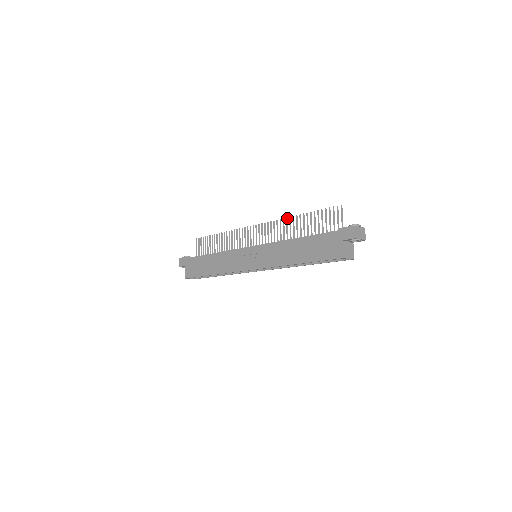
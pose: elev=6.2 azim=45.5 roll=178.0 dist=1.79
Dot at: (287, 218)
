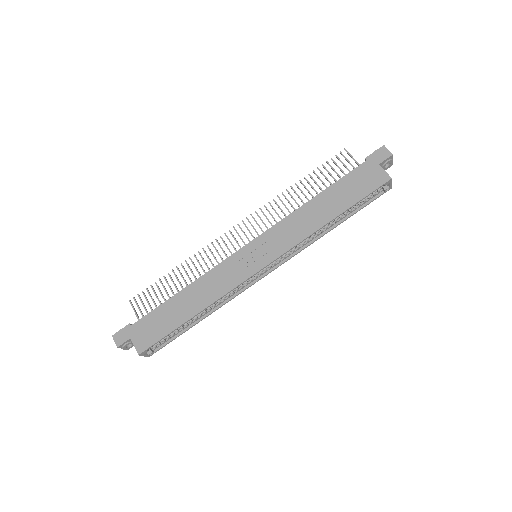
Dot at: (278, 196)
